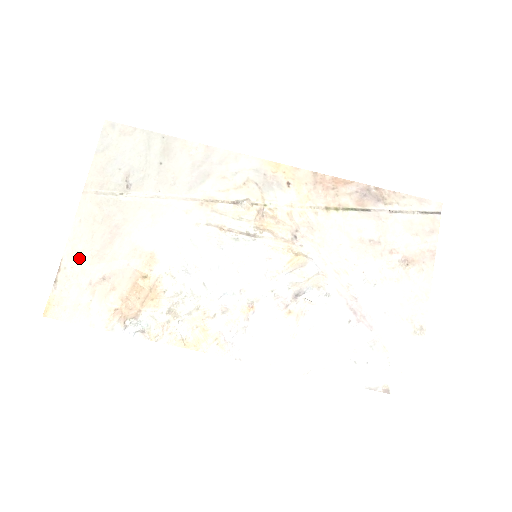
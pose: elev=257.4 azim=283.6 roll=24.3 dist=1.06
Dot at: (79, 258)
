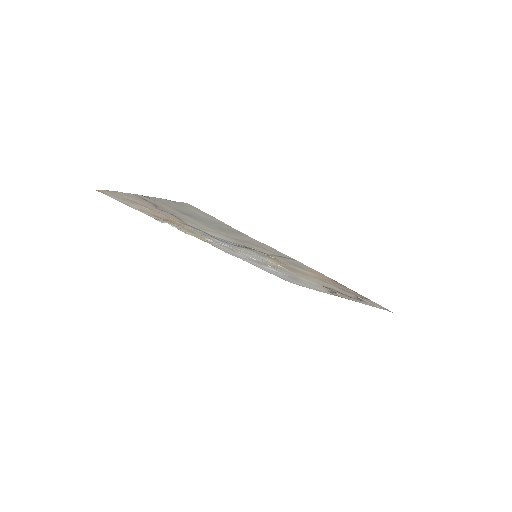
Dot at: (129, 198)
